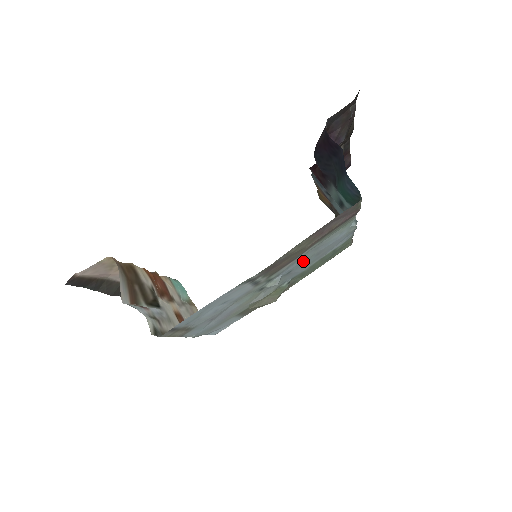
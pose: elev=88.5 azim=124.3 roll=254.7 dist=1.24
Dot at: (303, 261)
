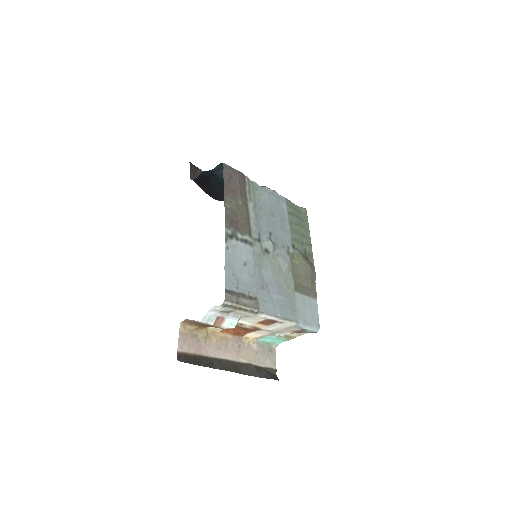
Dot at: (267, 222)
